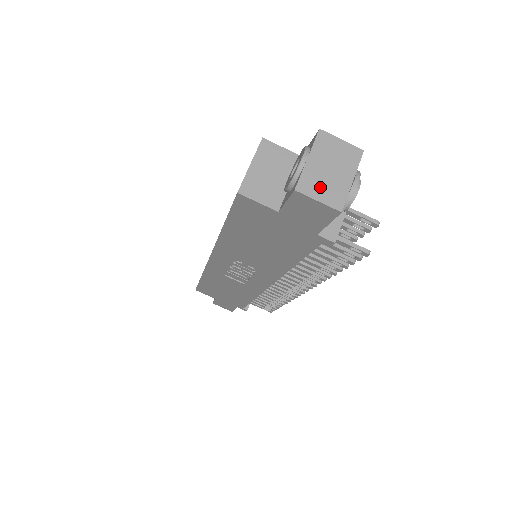
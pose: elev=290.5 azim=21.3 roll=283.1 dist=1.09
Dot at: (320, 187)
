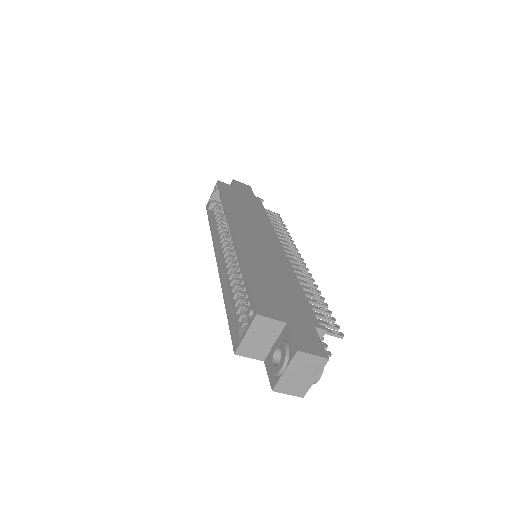
Dot at: (291, 387)
